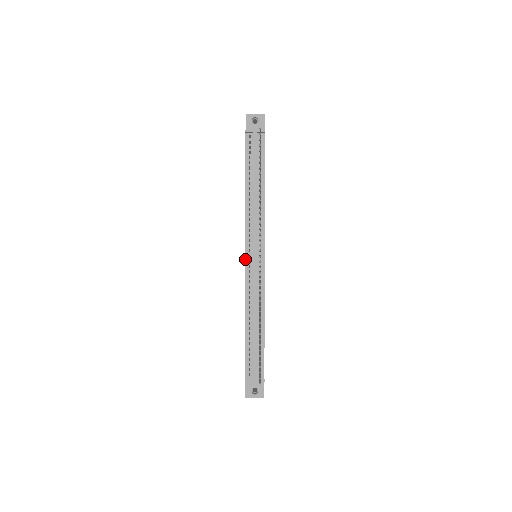
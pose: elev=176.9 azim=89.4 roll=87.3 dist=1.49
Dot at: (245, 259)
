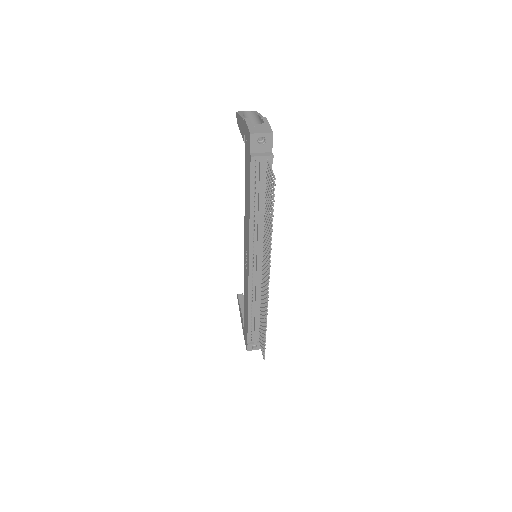
Dot at: (248, 269)
